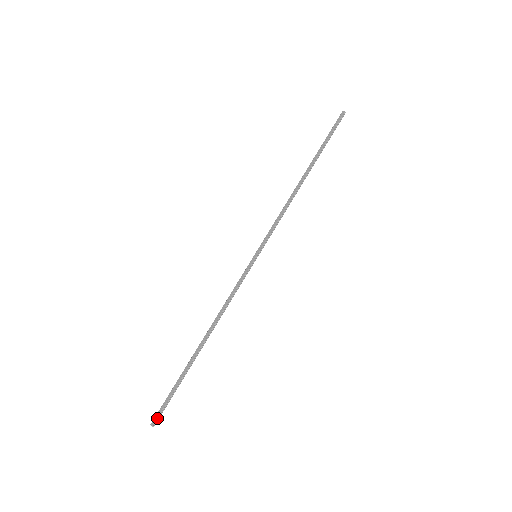
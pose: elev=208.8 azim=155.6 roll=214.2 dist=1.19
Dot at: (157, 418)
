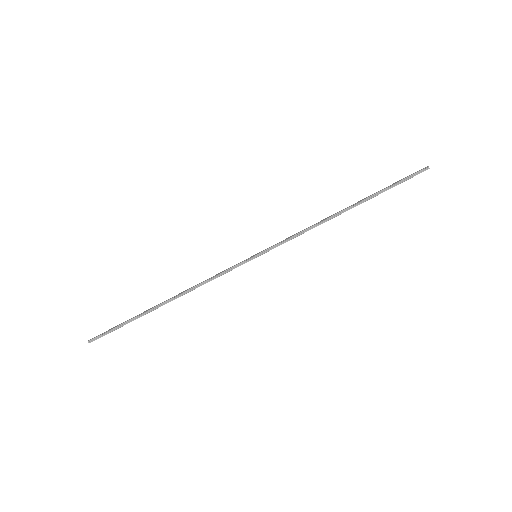
Dot at: (95, 337)
